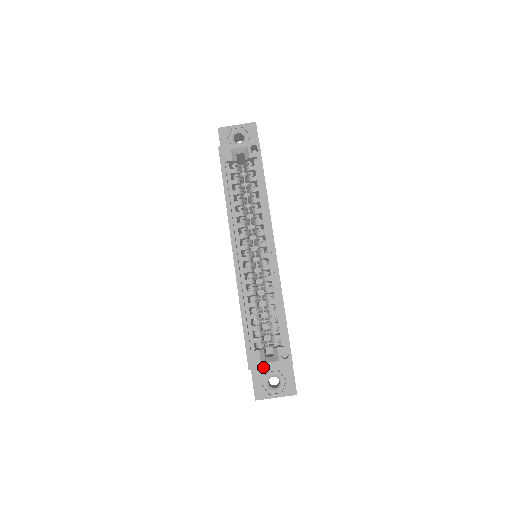
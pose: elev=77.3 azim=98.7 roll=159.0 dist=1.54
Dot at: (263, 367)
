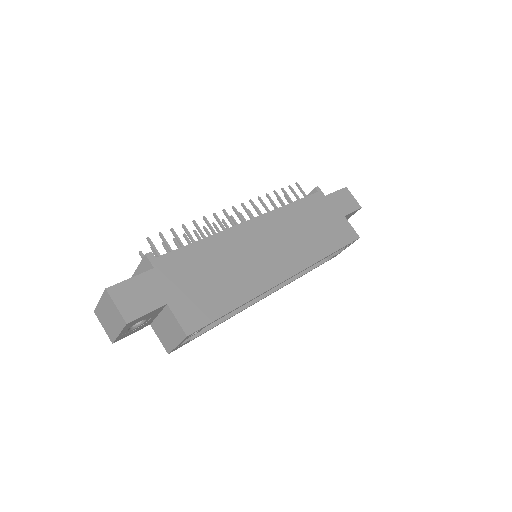
Dot at: occluded
